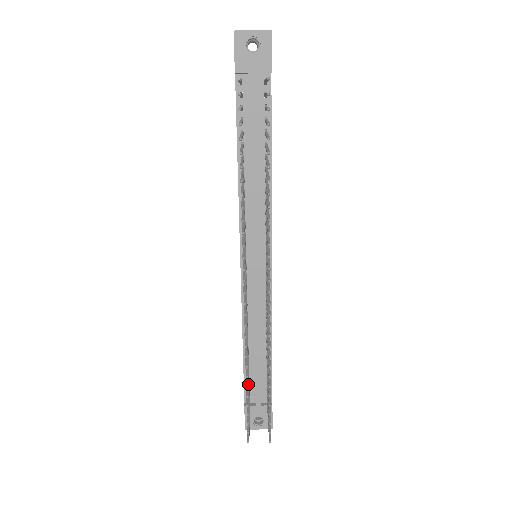
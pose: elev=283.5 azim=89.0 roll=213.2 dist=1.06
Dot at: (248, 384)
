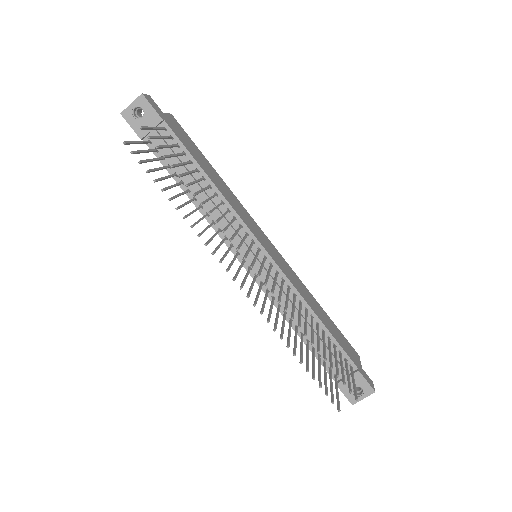
Dot at: (313, 362)
